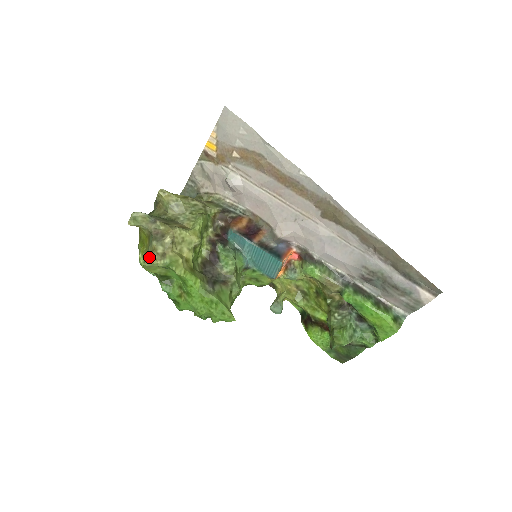
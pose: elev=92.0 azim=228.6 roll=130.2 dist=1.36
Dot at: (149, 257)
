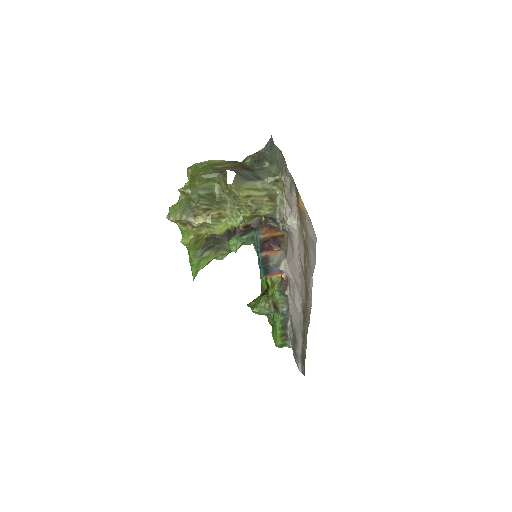
Dot at: (172, 220)
